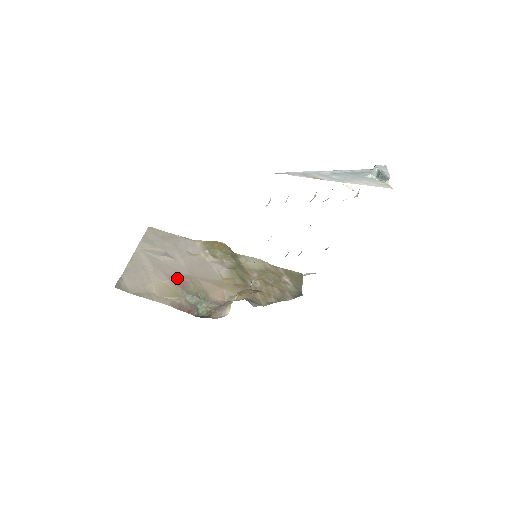
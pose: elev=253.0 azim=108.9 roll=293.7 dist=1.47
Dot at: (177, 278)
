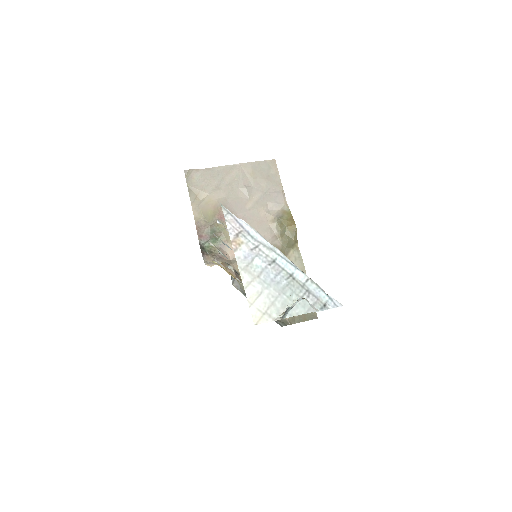
Dot at: occluded
